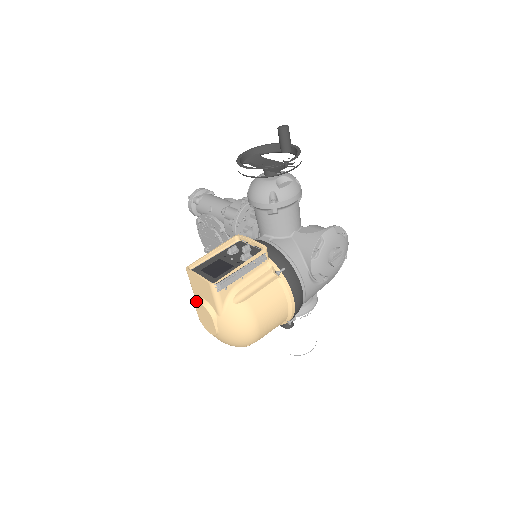
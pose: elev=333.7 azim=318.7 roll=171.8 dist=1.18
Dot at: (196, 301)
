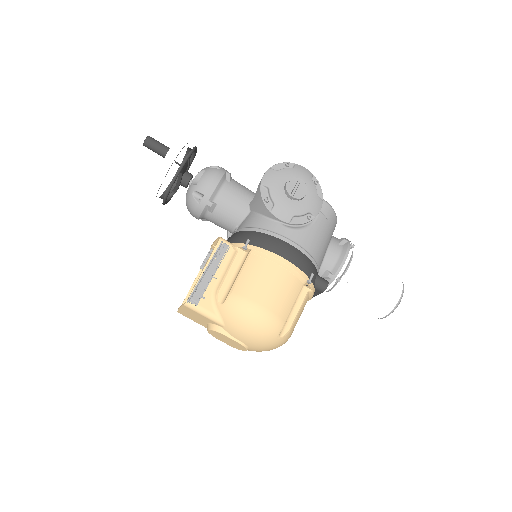
Dot at: occluded
